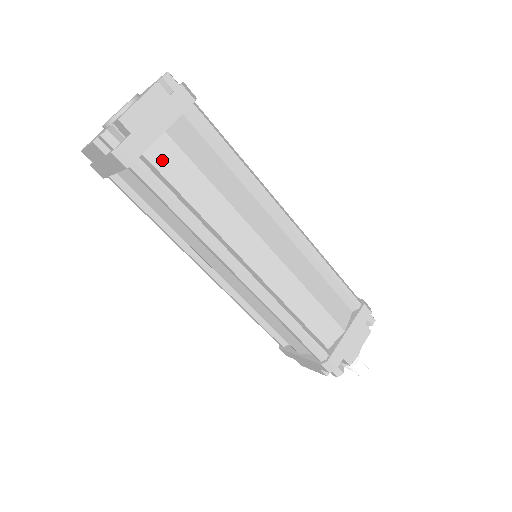
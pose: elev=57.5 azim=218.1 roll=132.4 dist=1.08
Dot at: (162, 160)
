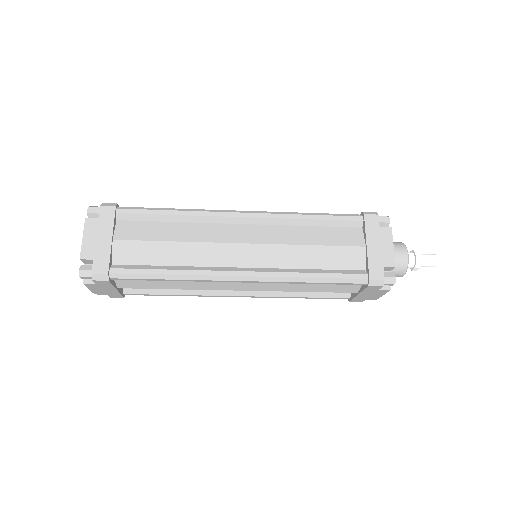
Dot at: (126, 257)
